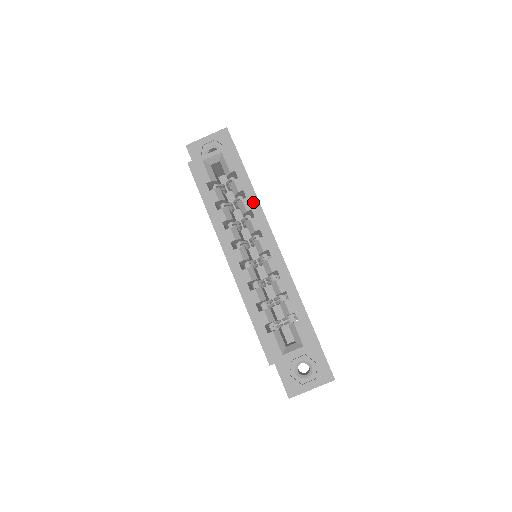
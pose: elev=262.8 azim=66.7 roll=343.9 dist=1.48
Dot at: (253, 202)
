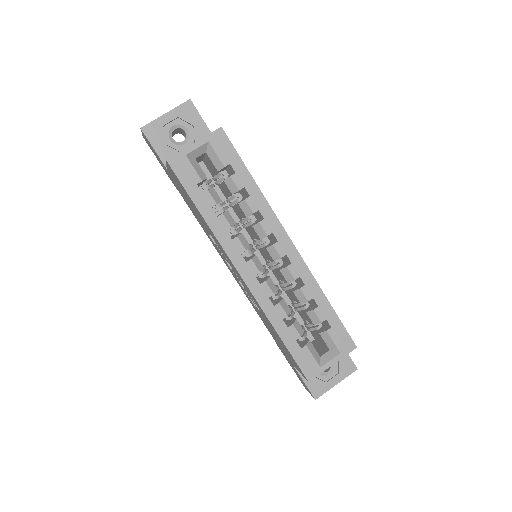
Dot at: (259, 201)
